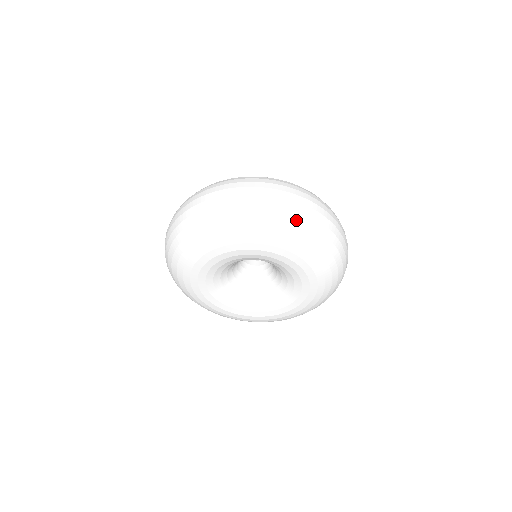
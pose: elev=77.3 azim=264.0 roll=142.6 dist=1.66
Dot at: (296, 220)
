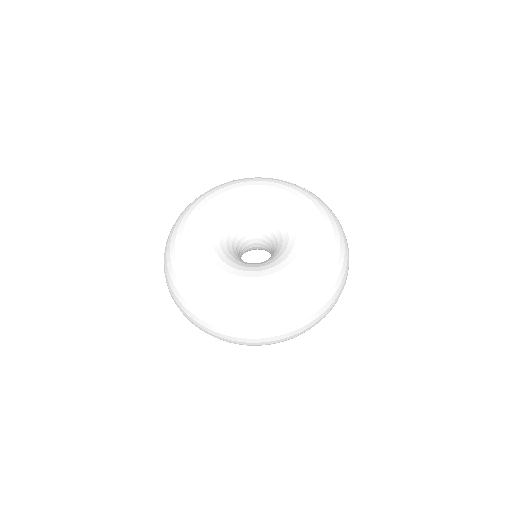
Dot at: occluded
